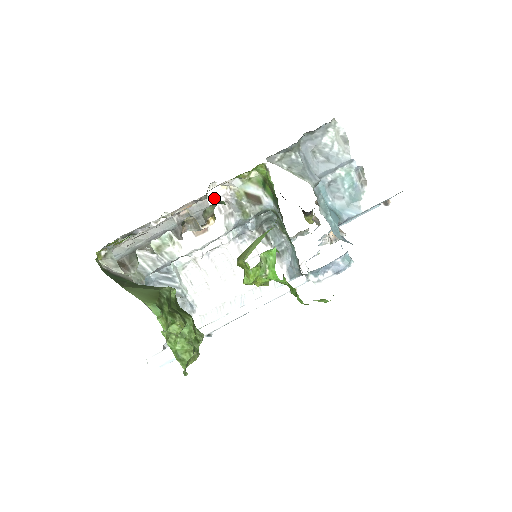
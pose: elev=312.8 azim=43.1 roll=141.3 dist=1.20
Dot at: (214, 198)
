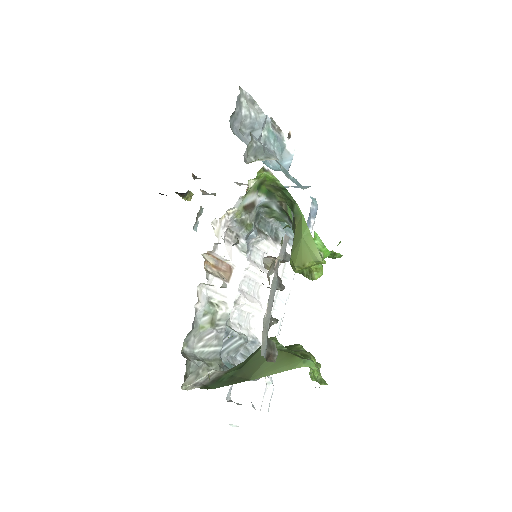
Dot at: (221, 234)
